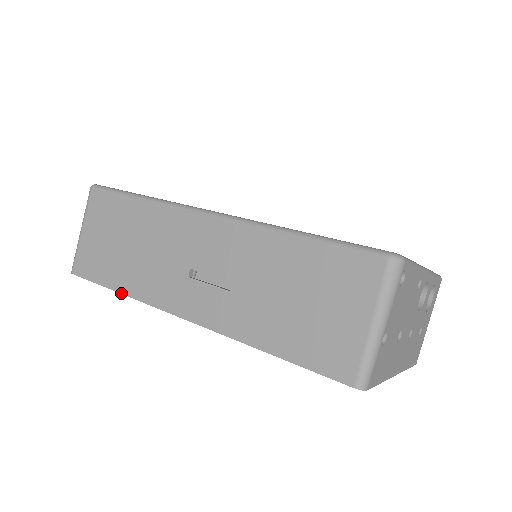
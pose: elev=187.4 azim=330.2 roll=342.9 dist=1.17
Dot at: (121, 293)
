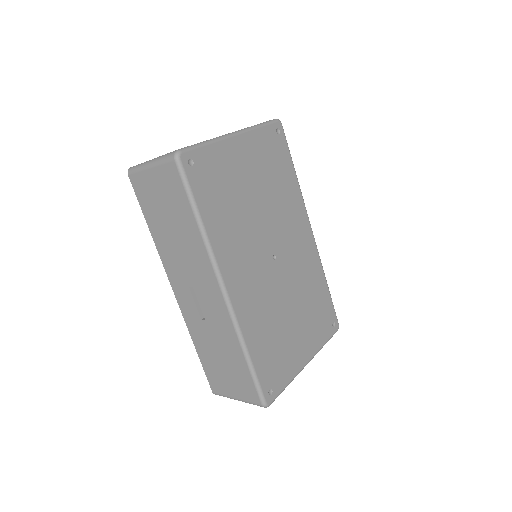
Dot at: (151, 234)
